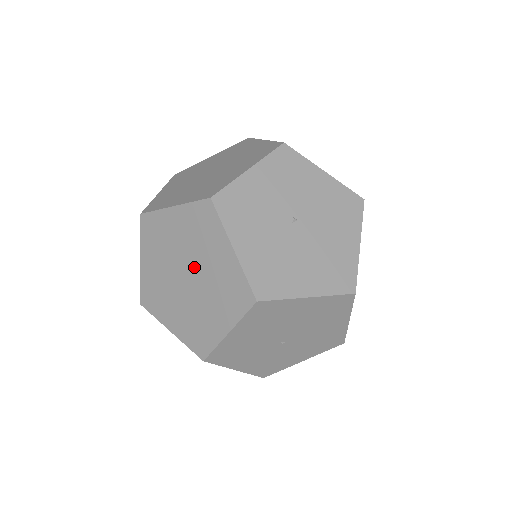
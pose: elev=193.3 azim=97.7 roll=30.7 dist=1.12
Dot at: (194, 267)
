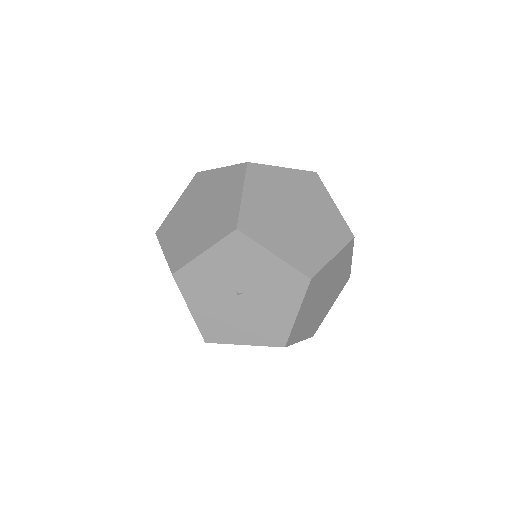
Dot at: occluded
